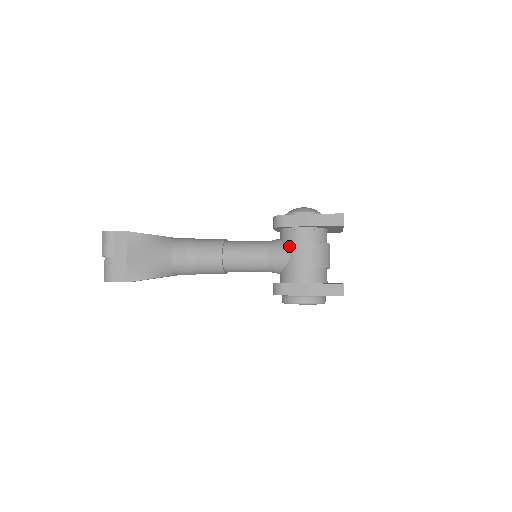
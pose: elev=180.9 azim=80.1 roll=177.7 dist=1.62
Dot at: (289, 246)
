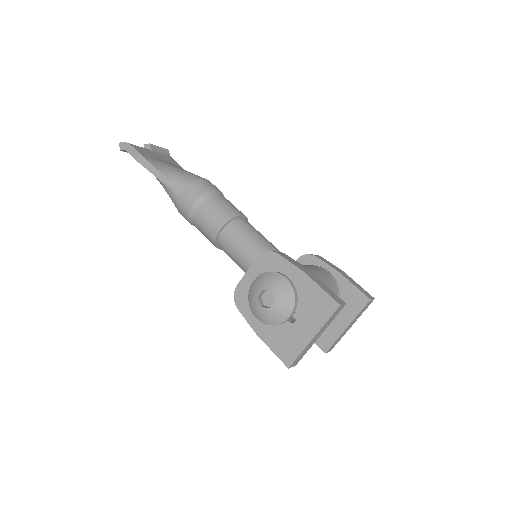
Dot at: occluded
